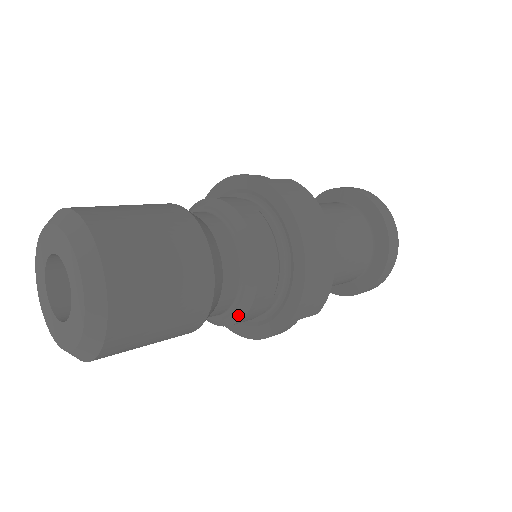
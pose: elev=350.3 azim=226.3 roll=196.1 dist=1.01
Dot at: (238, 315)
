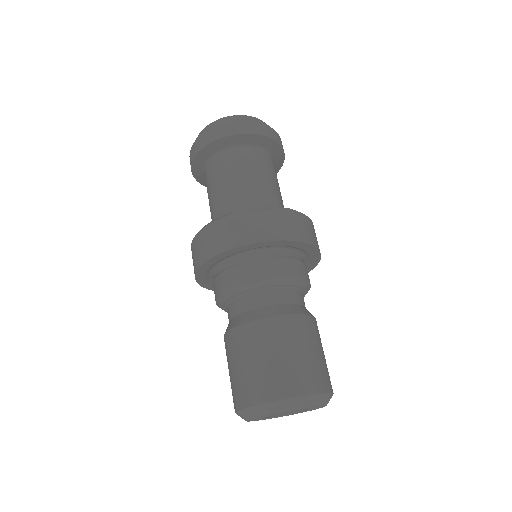
Dot at: occluded
